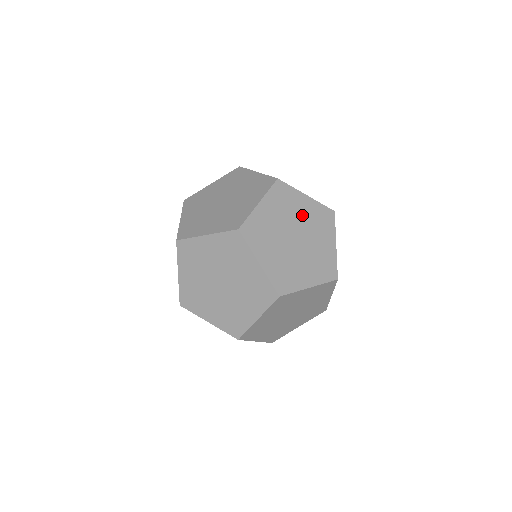
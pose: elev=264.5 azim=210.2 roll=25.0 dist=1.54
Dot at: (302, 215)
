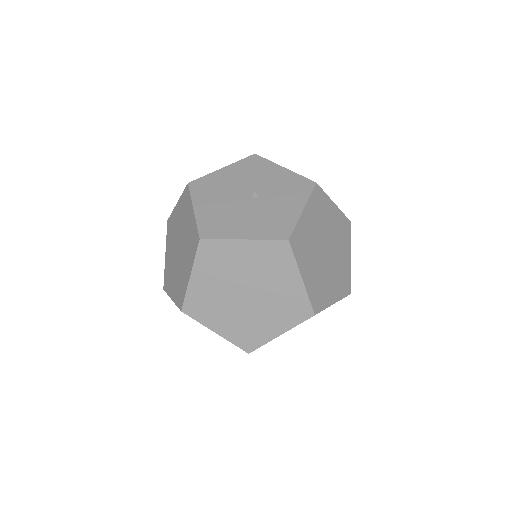
Dot at: (315, 229)
